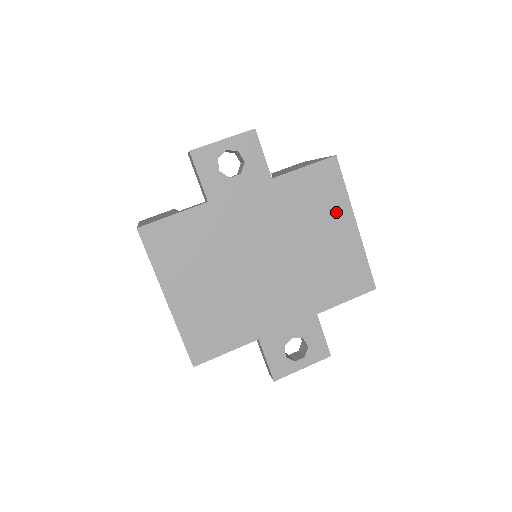
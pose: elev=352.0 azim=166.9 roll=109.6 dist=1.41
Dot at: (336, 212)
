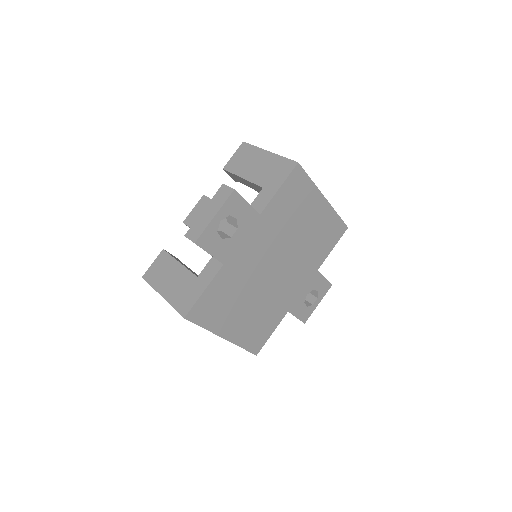
Dot at: (310, 202)
